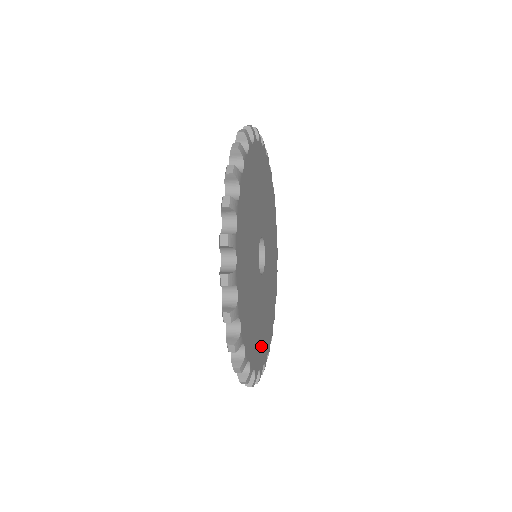
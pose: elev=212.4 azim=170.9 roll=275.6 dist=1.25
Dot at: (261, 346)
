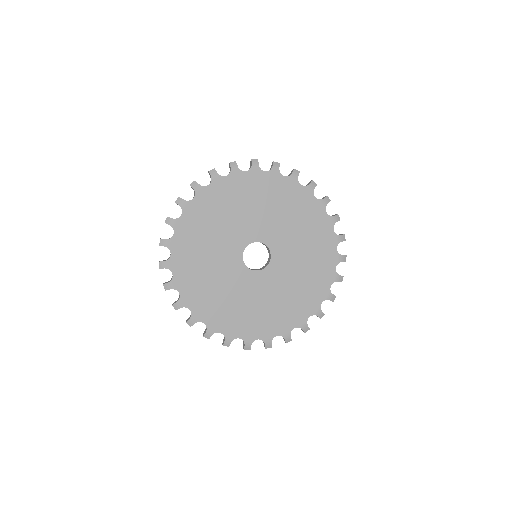
Dot at: (265, 323)
